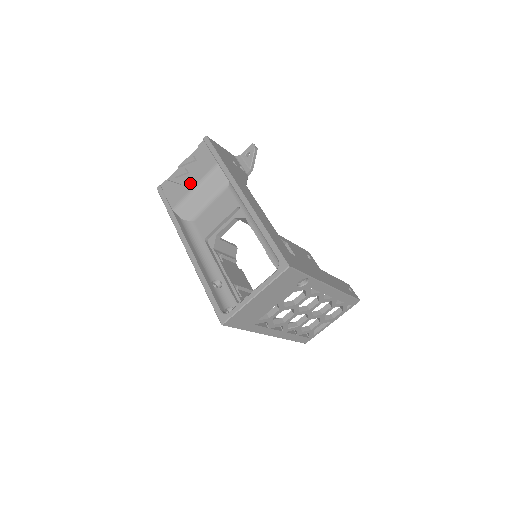
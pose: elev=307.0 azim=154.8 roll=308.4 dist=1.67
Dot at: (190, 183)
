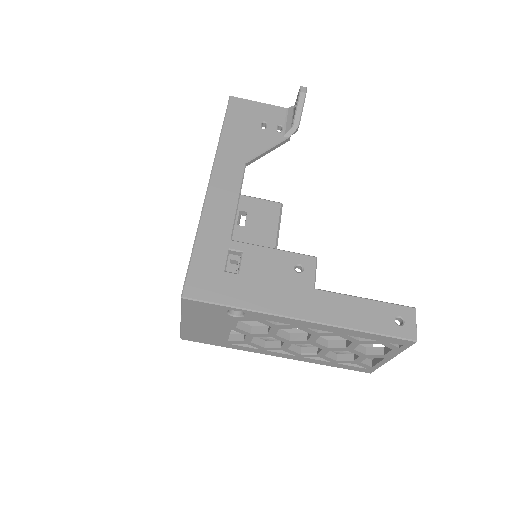
Dot at: occluded
